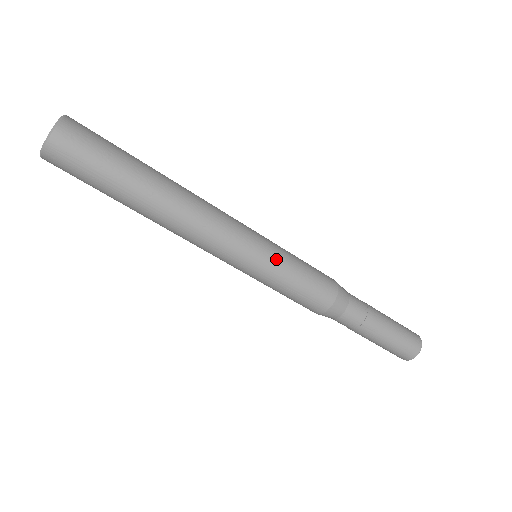
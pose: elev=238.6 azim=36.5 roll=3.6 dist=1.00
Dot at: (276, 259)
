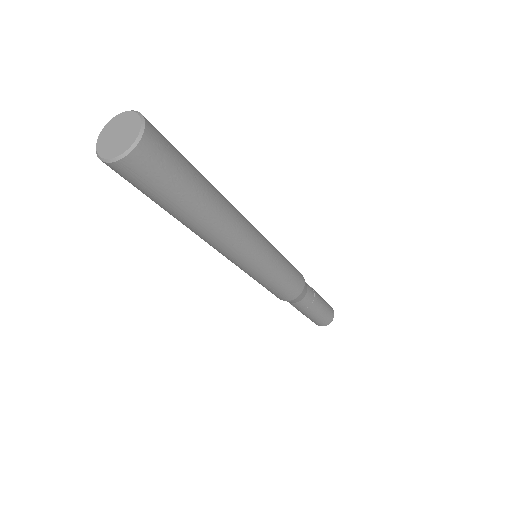
Dot at: (274, 269)
